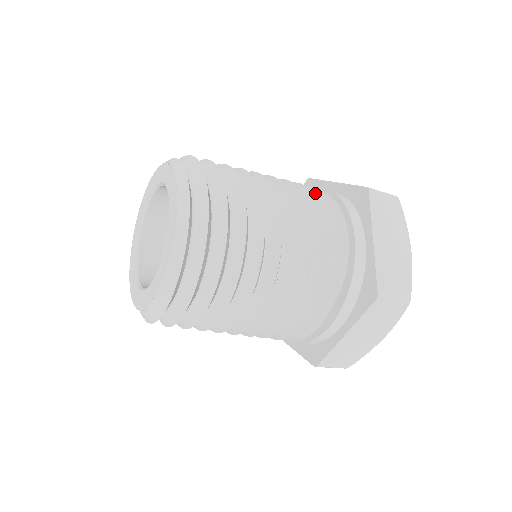
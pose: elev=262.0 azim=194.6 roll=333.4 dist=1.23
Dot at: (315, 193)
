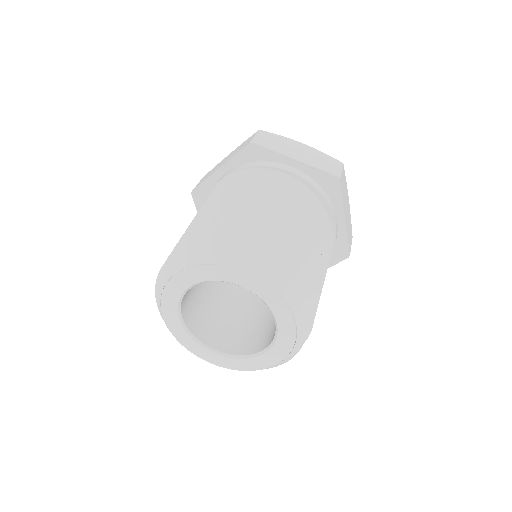
Dot at: (297, 190)
